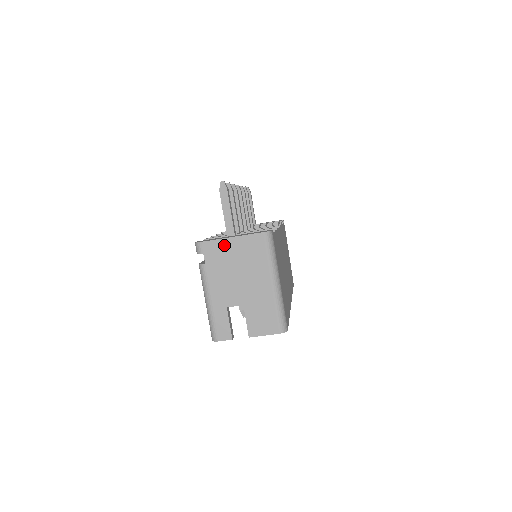
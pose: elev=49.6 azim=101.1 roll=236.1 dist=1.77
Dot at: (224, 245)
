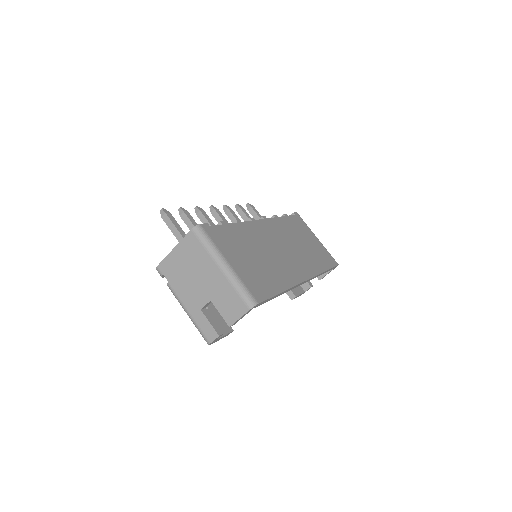
Dot at: (172, 258)
